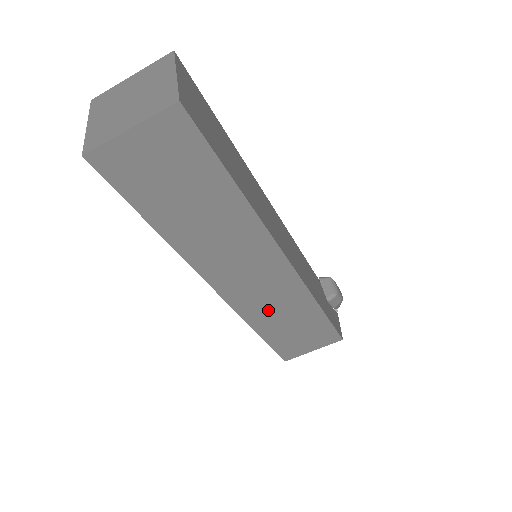
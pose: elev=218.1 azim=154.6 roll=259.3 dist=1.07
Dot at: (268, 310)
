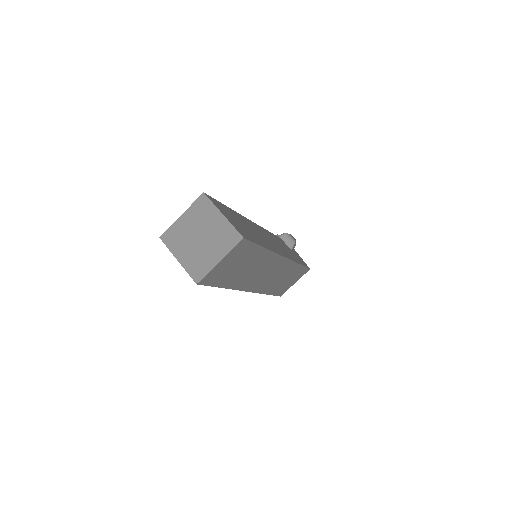
Dot at: (274, 282)
